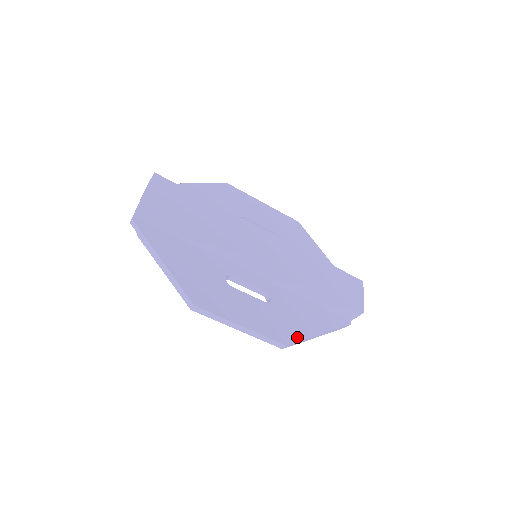
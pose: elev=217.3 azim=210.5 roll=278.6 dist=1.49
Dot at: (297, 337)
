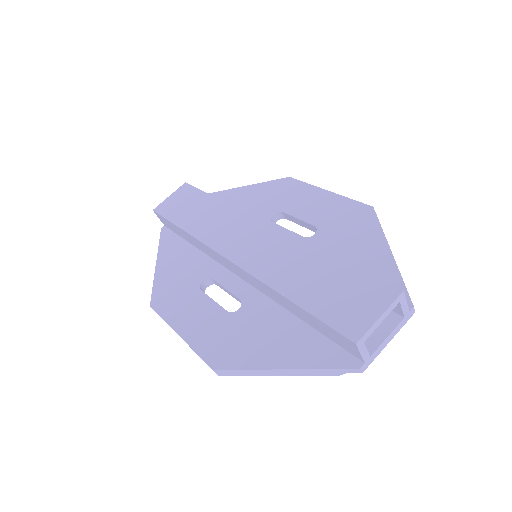
Dot at: (237, 363)
